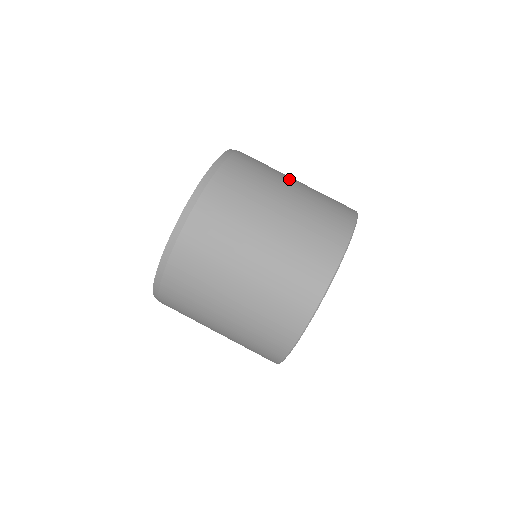
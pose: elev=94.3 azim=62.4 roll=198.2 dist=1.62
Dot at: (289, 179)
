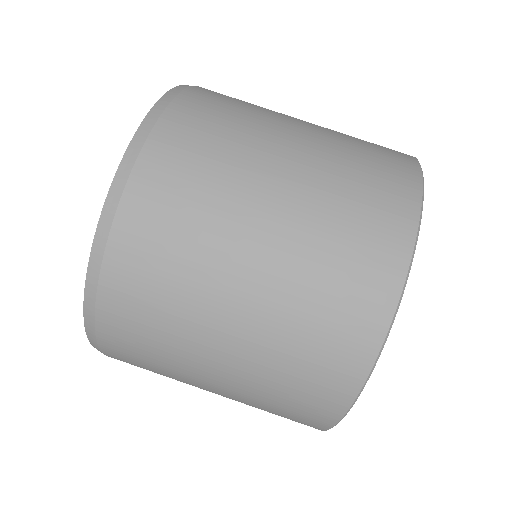
Dot at: (268, 171)
